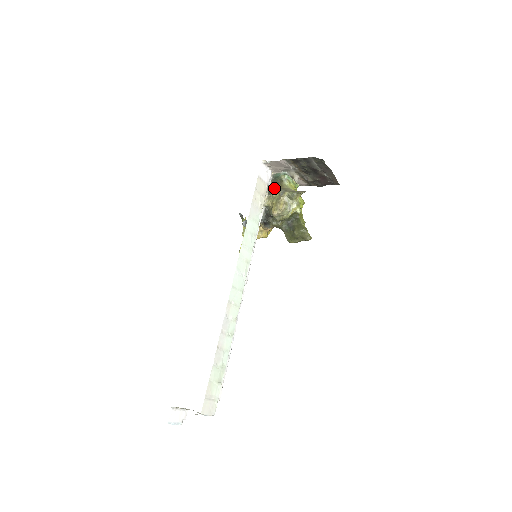
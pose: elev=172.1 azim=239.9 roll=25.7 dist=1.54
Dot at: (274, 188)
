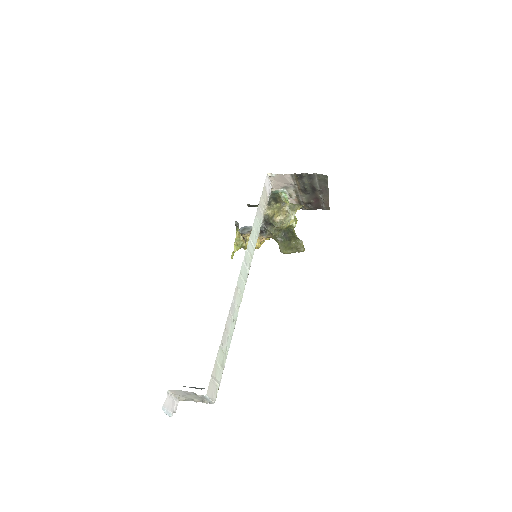
Dot at: (274, 201)
